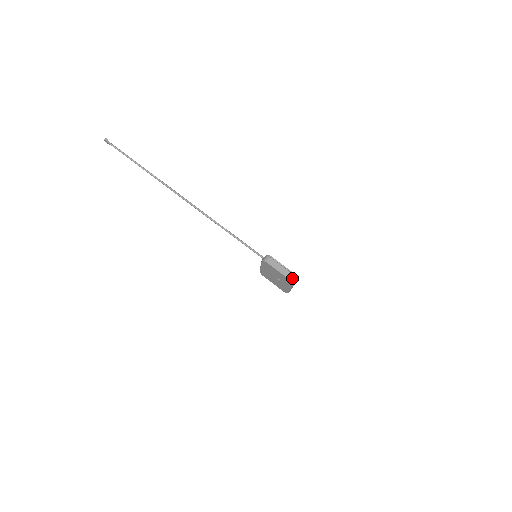
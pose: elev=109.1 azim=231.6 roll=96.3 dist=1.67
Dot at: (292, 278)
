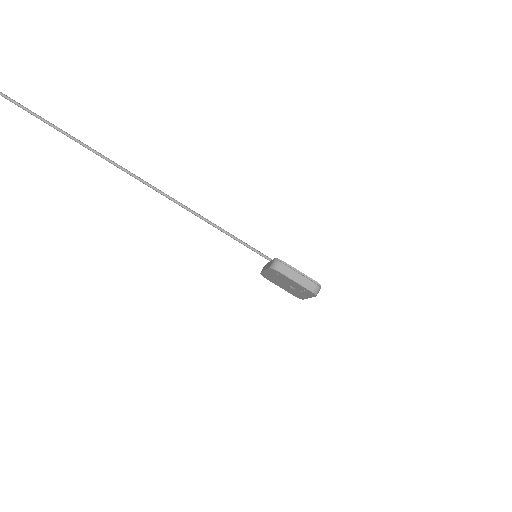
Dot at: (316, 290)
